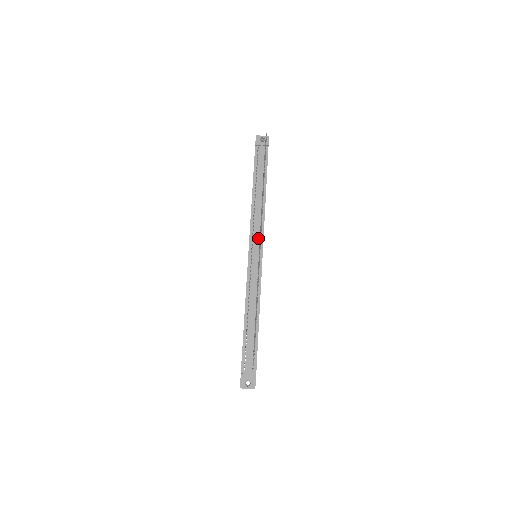
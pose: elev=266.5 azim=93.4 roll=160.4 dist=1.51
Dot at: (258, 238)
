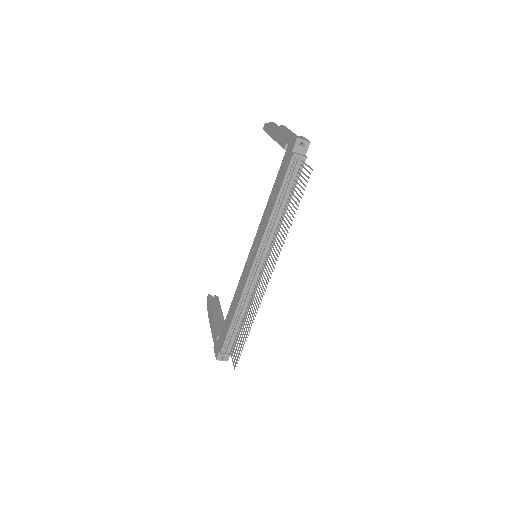
Dot at: (265, 254)
